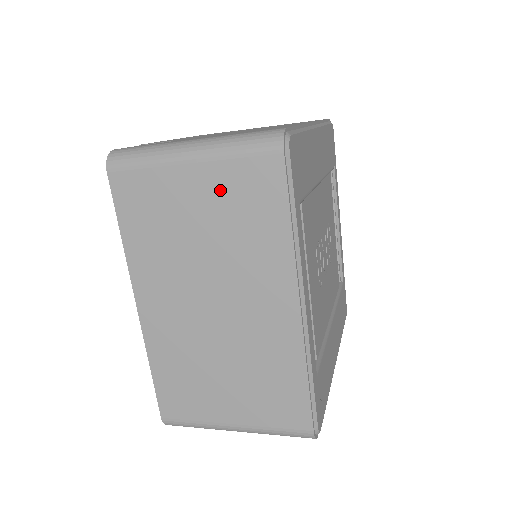
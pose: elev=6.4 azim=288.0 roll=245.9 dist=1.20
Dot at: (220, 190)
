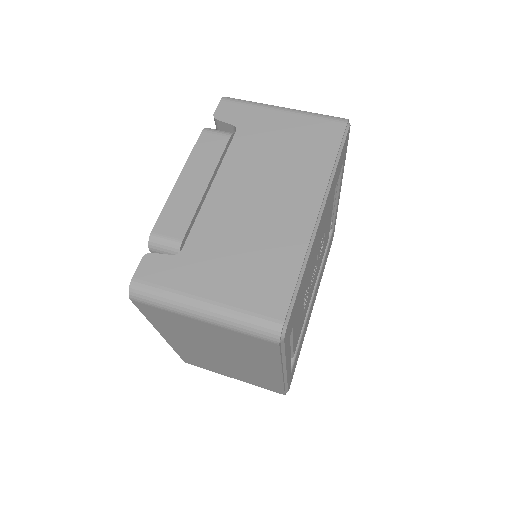
Dot at: (227, 336)
